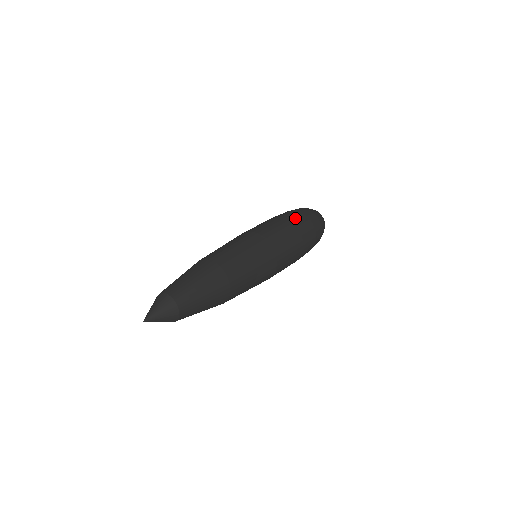
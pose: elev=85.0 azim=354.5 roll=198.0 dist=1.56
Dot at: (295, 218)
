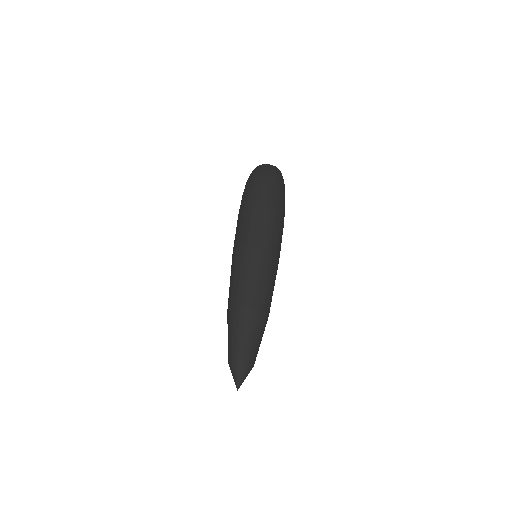
Dot at: (273, 201)
